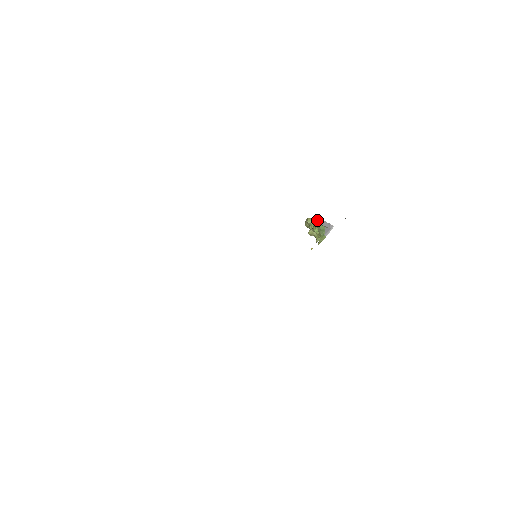
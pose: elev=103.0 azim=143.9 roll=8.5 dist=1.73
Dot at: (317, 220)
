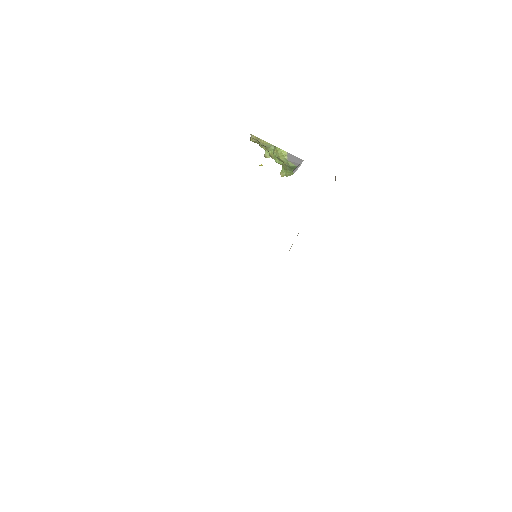
Dot at: (284, 155)
